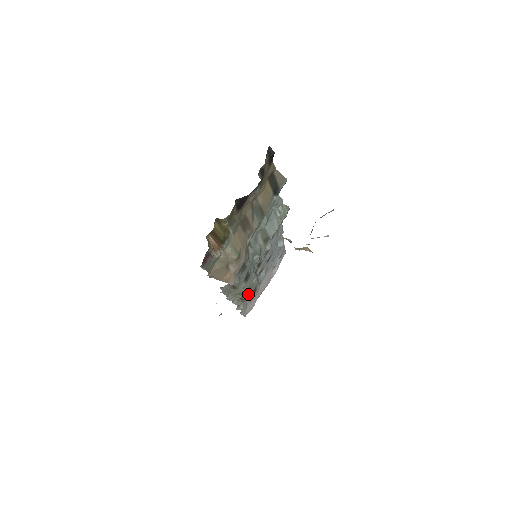
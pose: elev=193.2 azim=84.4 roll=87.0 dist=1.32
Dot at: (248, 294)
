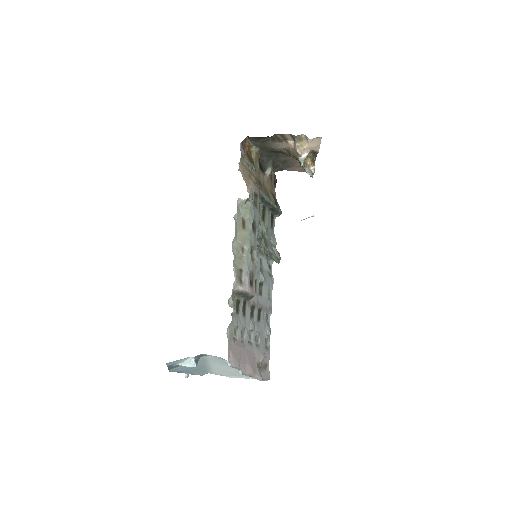
Dot at: (248, 265)
